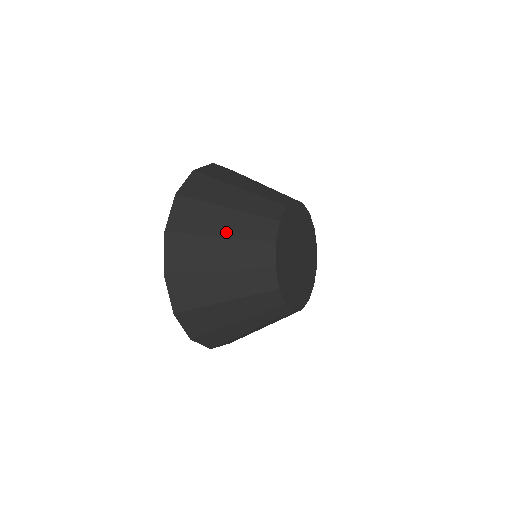
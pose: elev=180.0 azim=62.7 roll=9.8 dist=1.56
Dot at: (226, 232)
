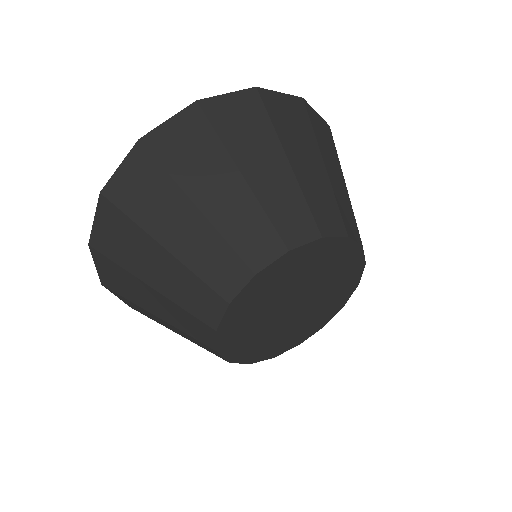
Dot at: (173, 244)
